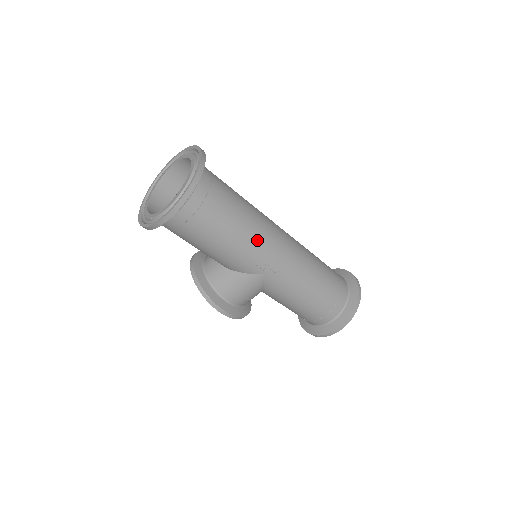
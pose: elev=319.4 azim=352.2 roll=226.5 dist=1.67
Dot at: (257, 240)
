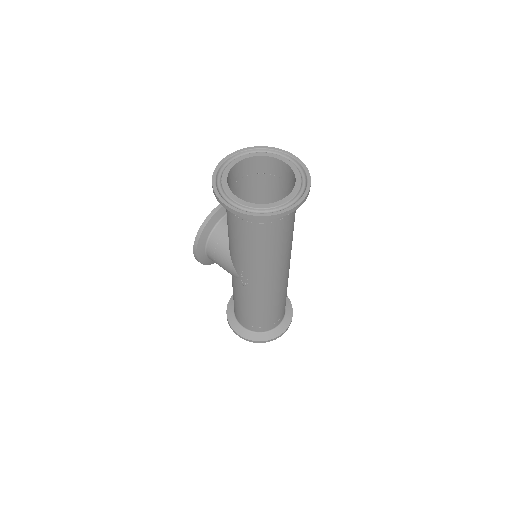
Dot at: (259, 267)
